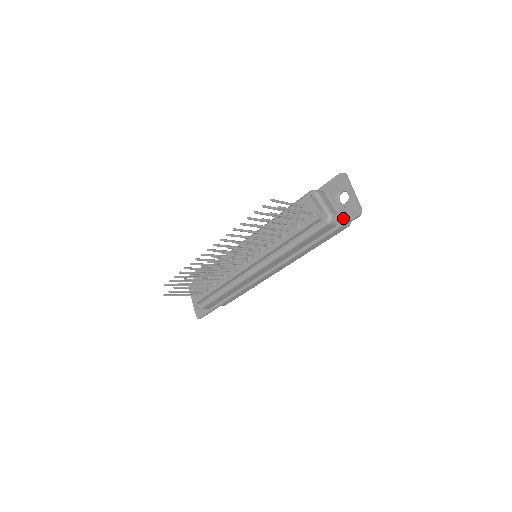
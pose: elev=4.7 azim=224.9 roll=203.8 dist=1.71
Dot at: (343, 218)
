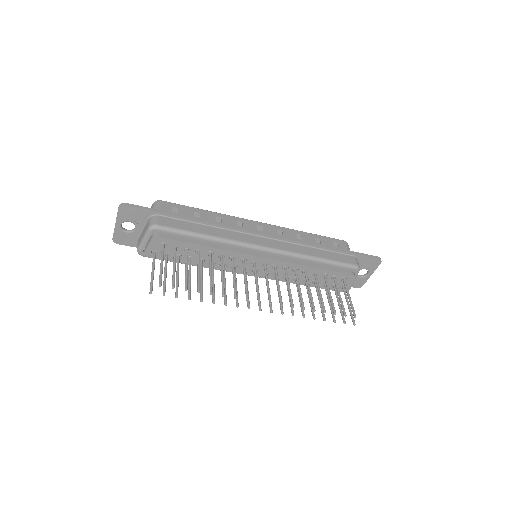
Dot at: occluded
